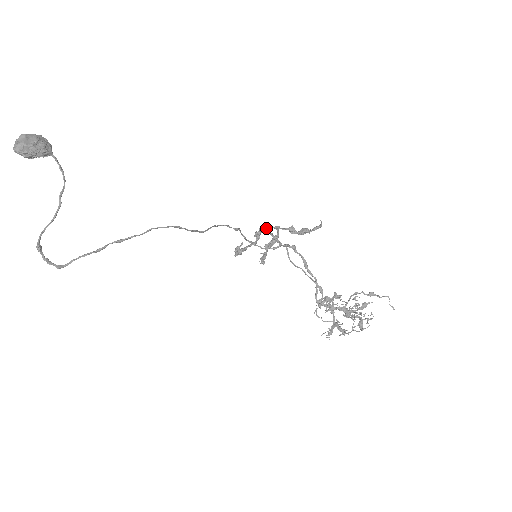
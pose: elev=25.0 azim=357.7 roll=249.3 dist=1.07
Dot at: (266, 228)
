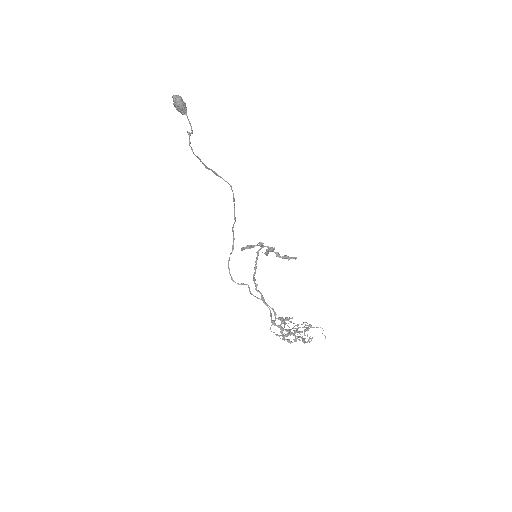
Dot at: (262, 246)
